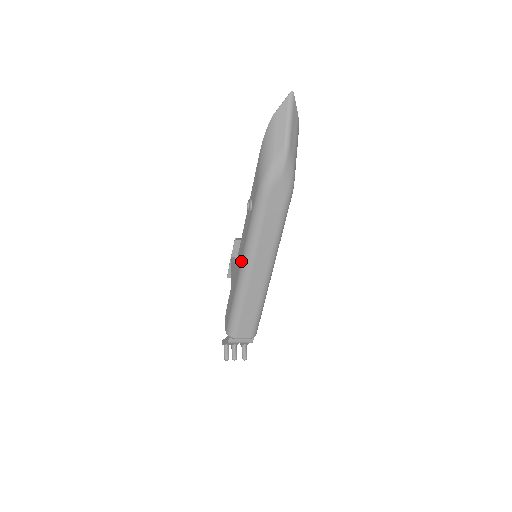
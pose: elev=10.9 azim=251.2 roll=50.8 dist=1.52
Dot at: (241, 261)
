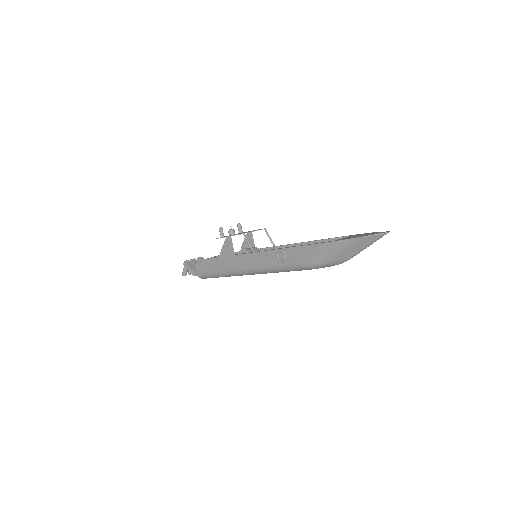
Dot at: (245, 268)
